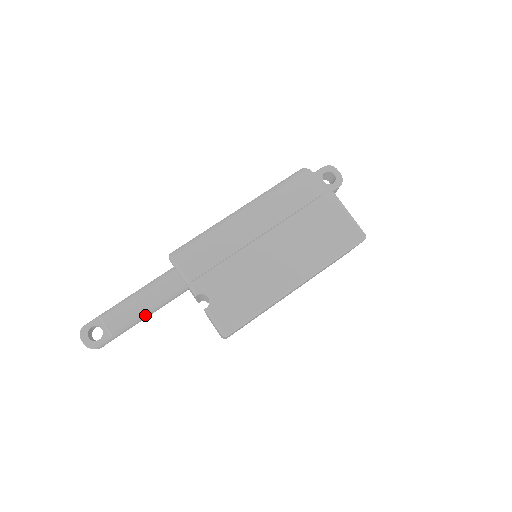
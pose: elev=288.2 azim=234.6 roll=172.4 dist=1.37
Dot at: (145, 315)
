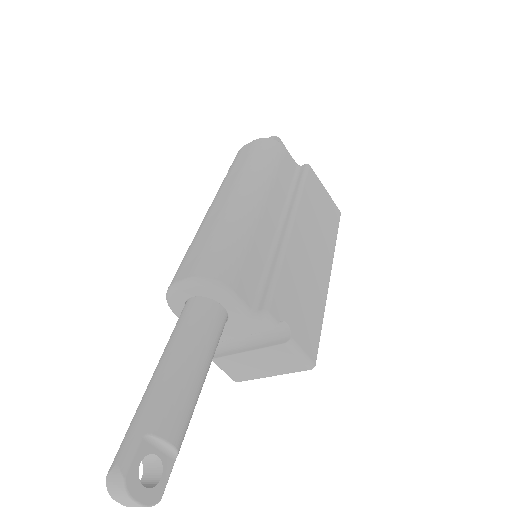
Dot at: occluded
